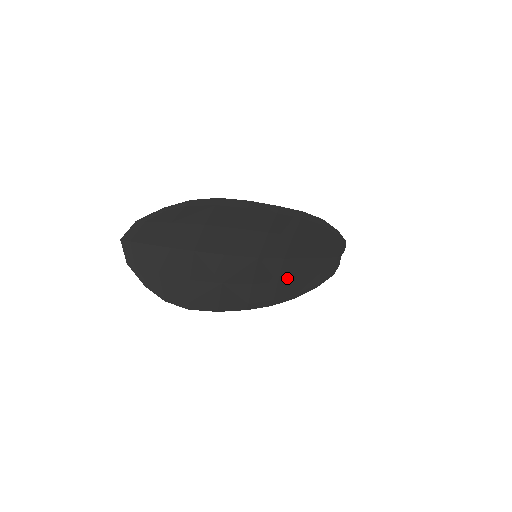
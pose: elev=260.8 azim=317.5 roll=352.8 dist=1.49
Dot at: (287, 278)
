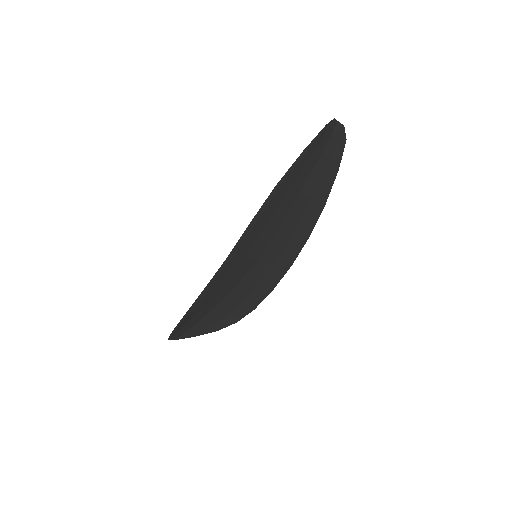
Dot at: (299, 220)
